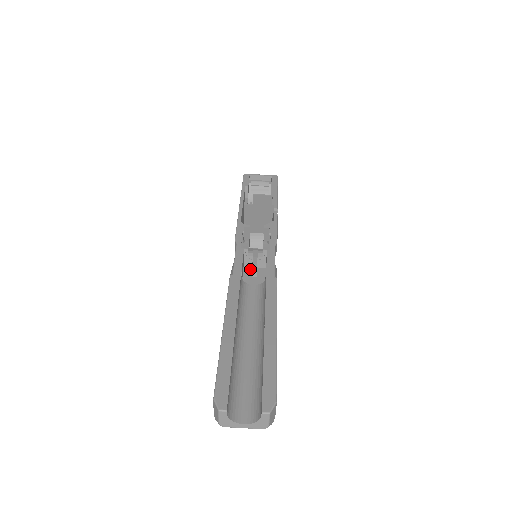
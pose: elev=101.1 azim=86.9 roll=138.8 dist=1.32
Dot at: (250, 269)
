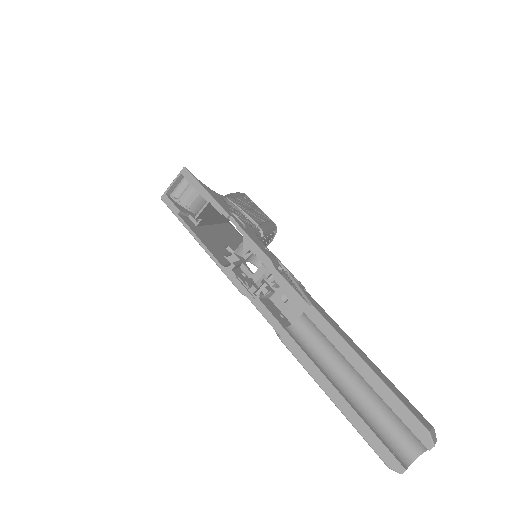
Dot at: (276, 296)
